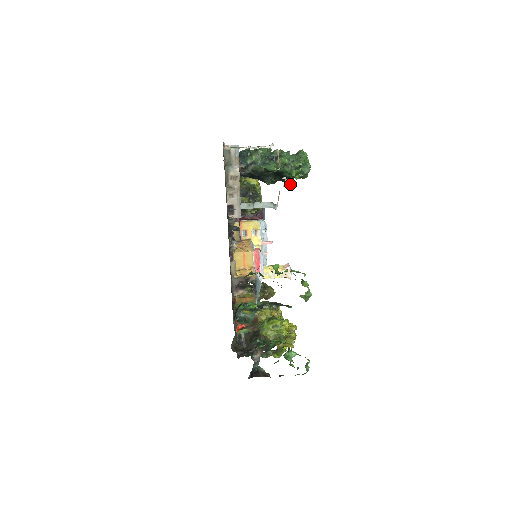
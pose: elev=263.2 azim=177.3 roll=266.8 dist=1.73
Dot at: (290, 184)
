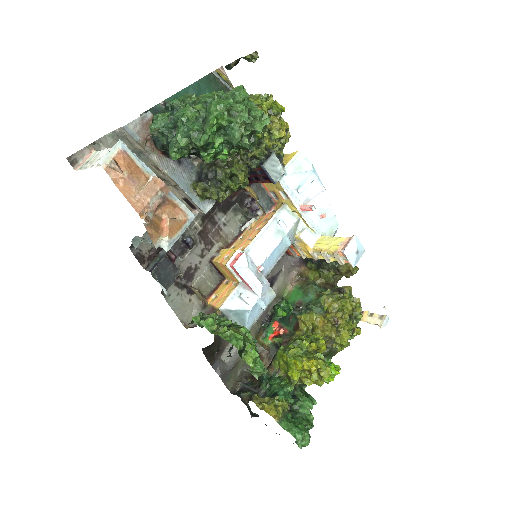
Dot at: (249, 149)
